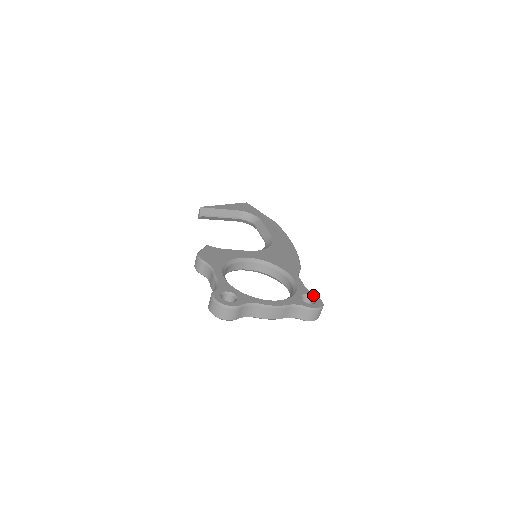
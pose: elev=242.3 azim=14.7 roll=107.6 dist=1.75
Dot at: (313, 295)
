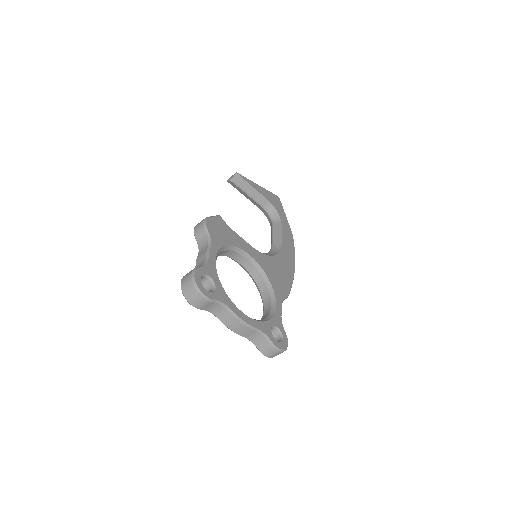
Dot at: (284, 332)
